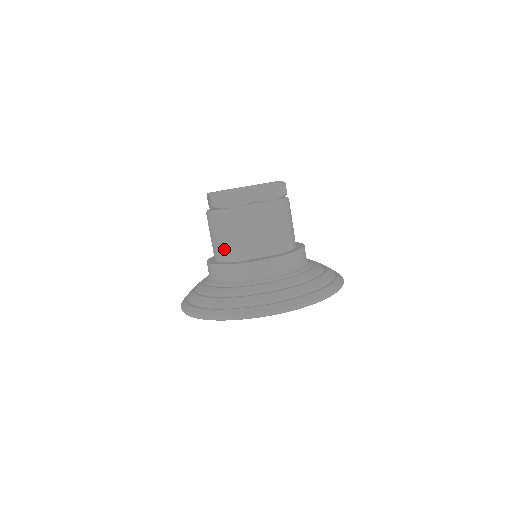
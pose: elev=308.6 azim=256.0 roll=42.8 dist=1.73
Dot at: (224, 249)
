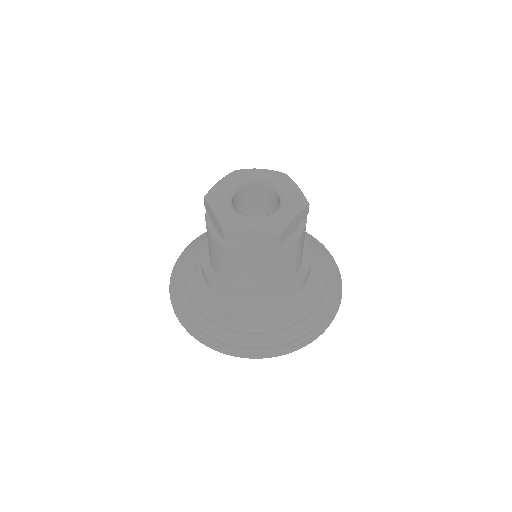
Dot at: (233, 277)
